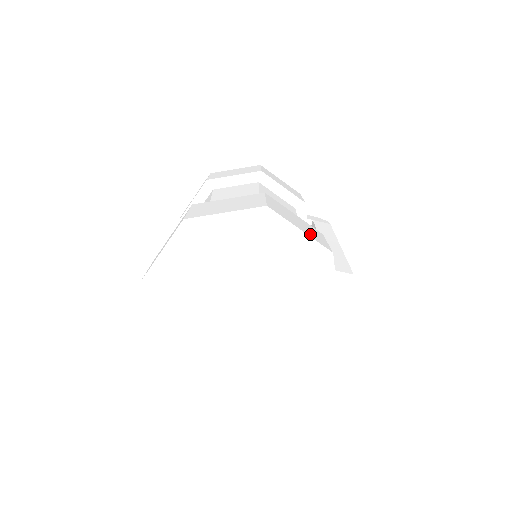
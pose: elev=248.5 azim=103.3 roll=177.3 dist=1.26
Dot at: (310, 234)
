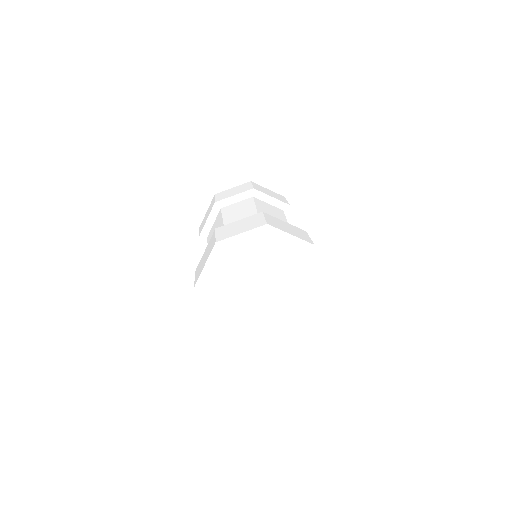
Dot at: occluded
